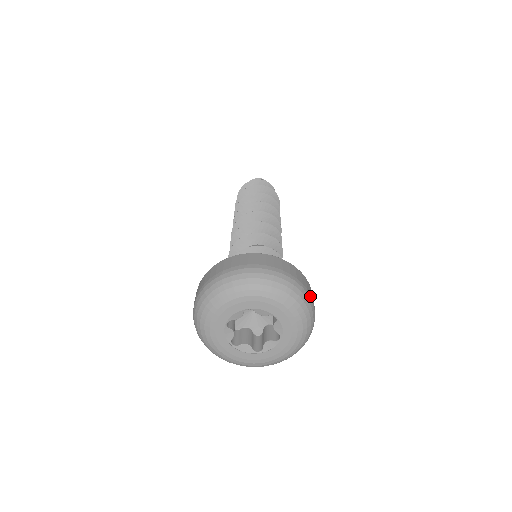
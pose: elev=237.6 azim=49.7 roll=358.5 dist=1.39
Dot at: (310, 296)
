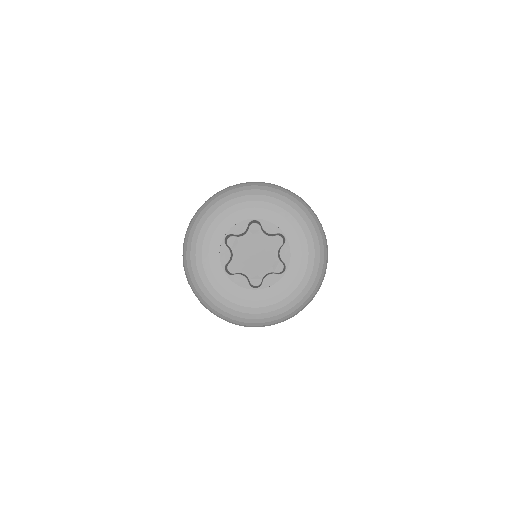
Dot at: (324, 233)
